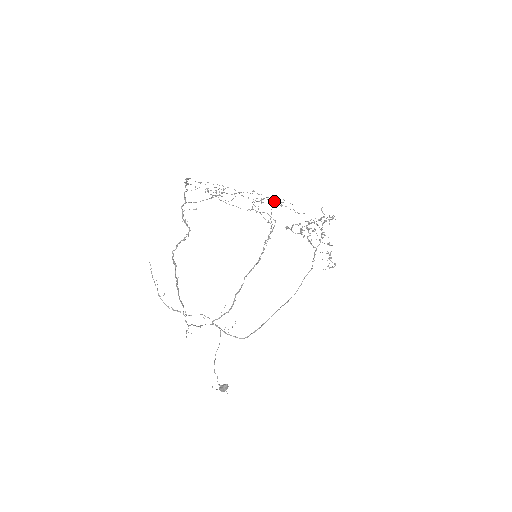
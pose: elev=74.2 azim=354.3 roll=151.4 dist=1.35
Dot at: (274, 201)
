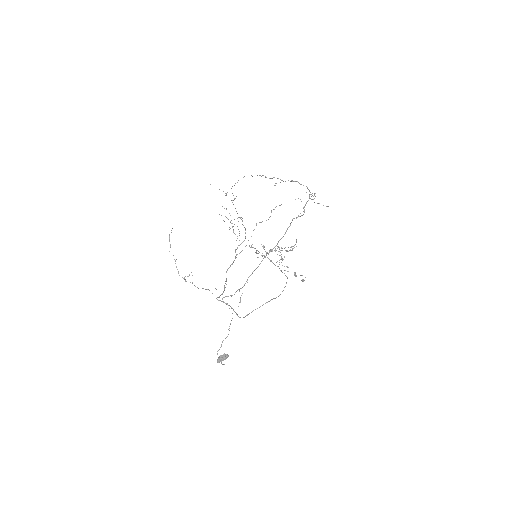
Dot at: occluded
